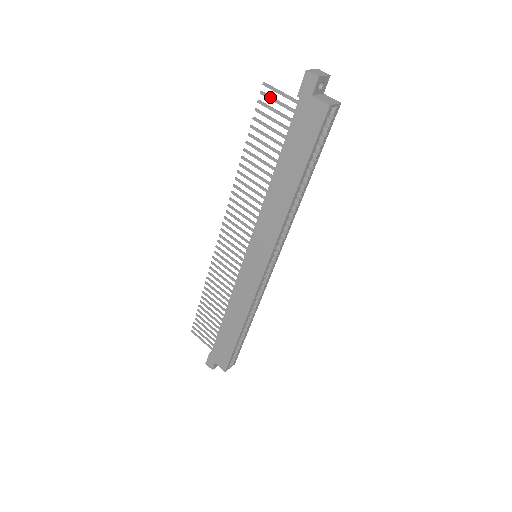
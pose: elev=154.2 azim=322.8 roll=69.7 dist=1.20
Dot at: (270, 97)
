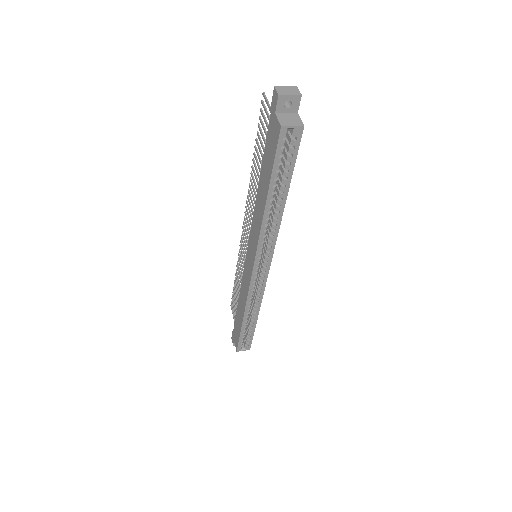
Dot at: (264, 107)
